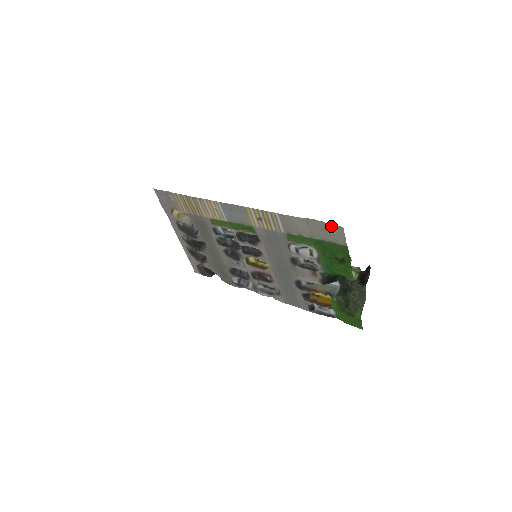
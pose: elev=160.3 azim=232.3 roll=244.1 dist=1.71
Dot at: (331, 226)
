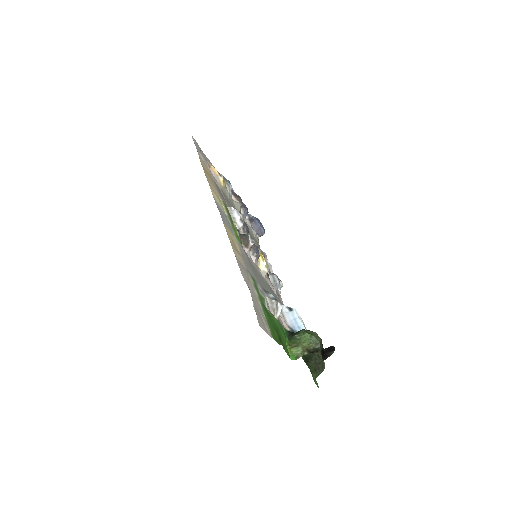
Dot at: (256, 313)
